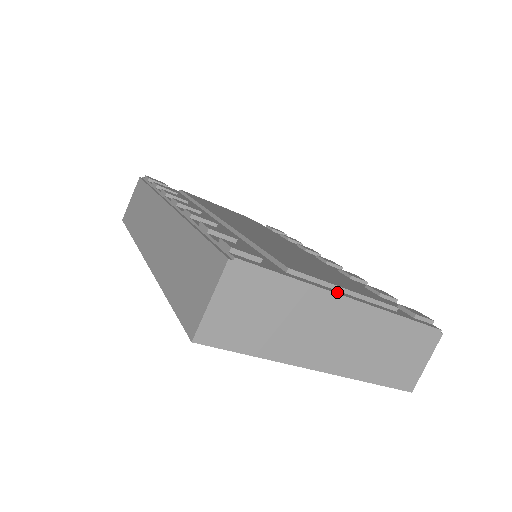
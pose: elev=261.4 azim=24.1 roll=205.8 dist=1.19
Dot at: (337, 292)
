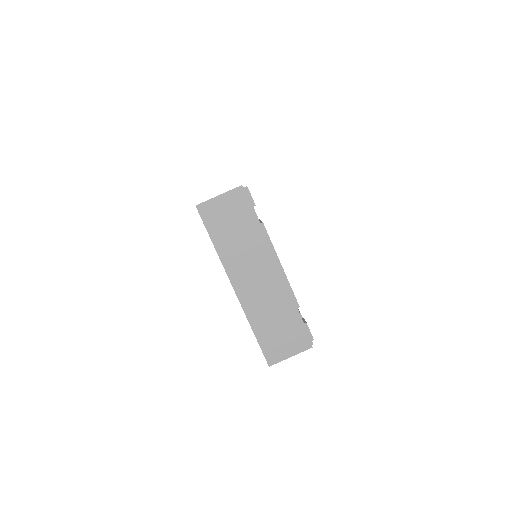
Dot at: (275, 257)
